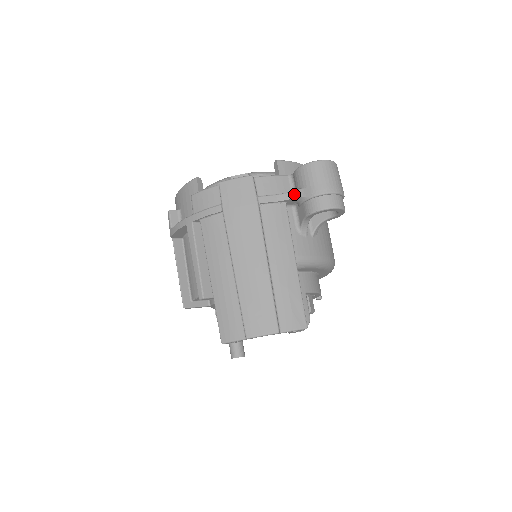
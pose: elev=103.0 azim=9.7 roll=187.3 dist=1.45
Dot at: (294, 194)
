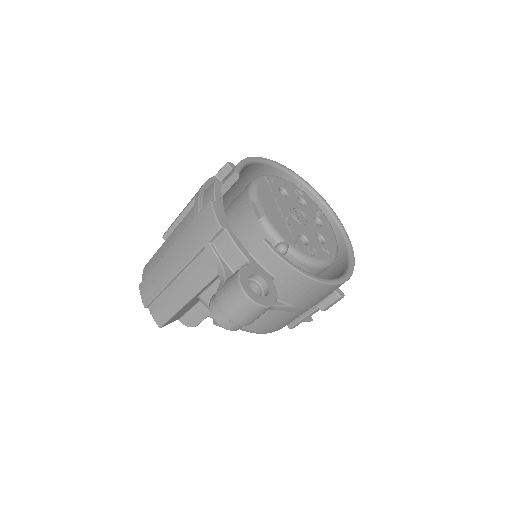
Dot at: (222, 276)
